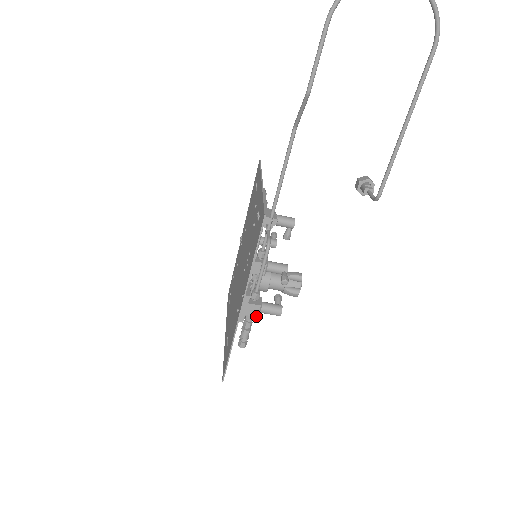
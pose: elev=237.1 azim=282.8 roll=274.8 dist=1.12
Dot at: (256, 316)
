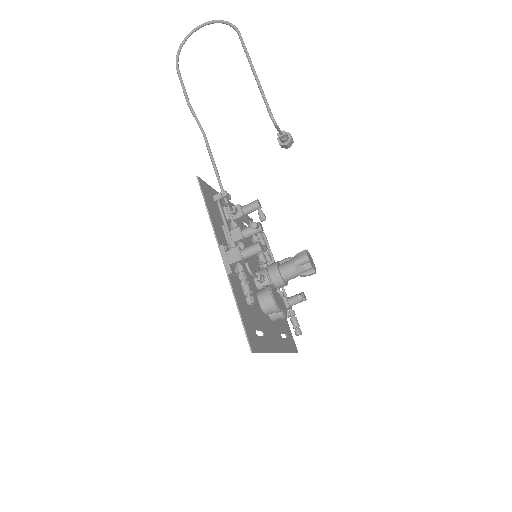
Dot at: (239, 260)
